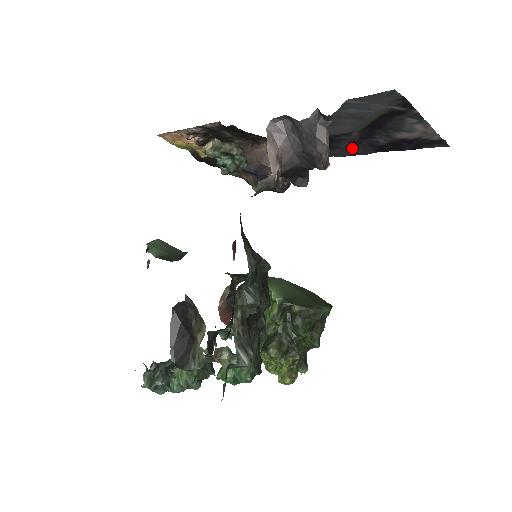
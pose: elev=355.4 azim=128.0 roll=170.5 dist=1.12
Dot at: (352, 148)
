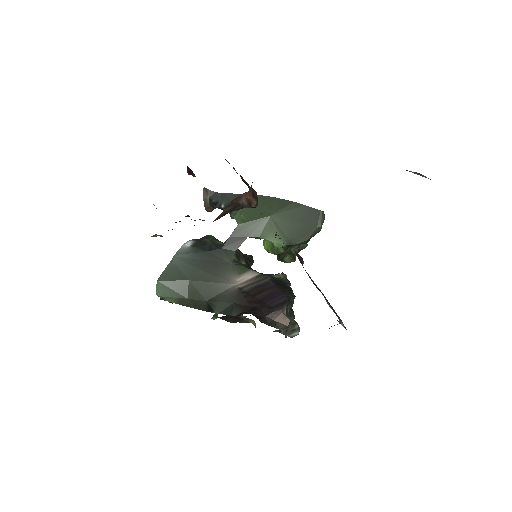
Dot at: occluded
